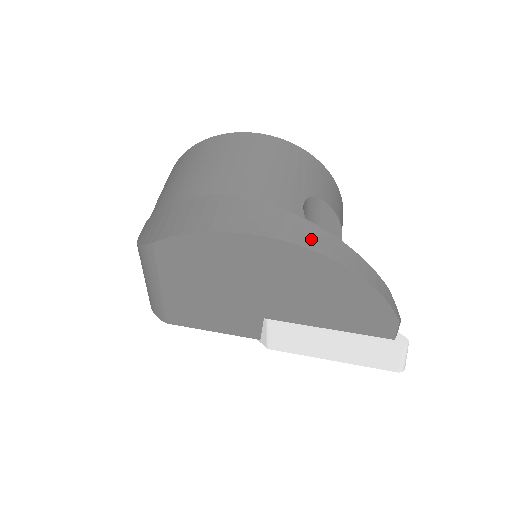
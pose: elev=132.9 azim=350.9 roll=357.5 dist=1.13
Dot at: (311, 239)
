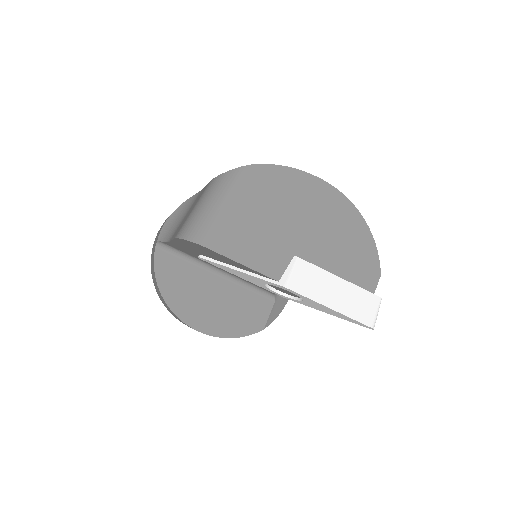
Dot at: occluded
